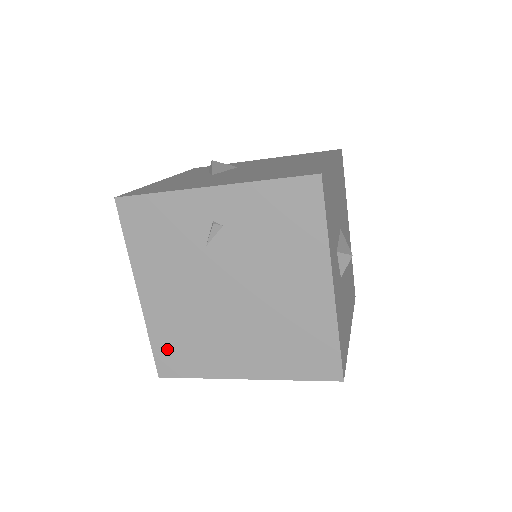
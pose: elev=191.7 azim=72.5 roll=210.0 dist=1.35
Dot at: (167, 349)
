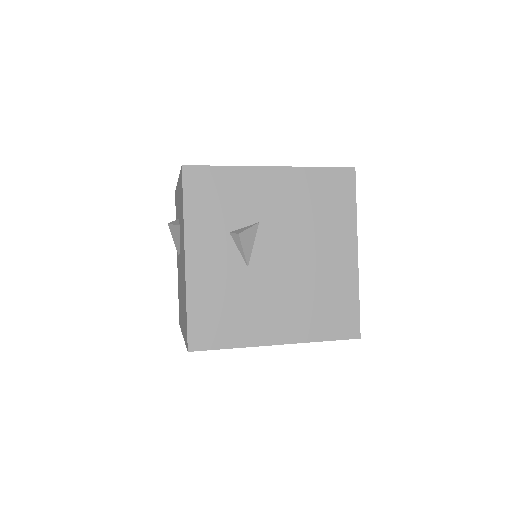
Dot at: occluded
